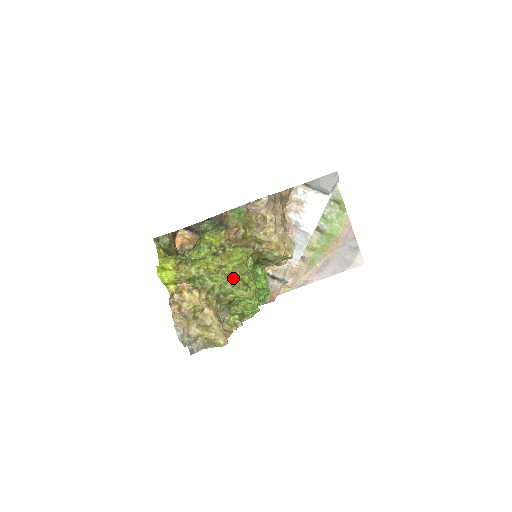
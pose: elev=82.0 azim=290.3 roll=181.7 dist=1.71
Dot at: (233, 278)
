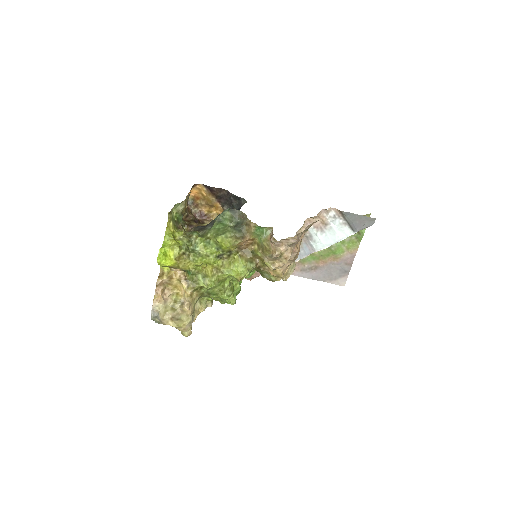
Dot at: (224, 282)
